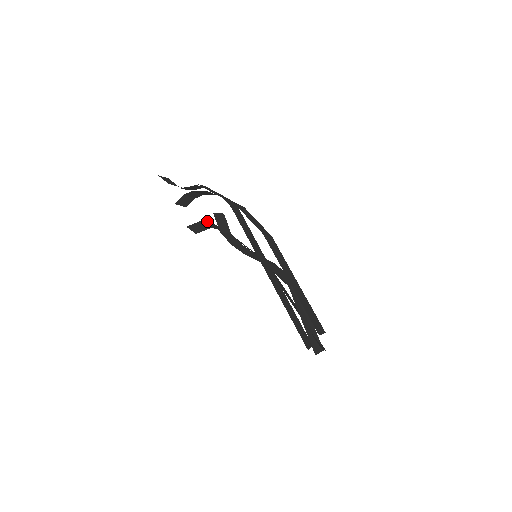
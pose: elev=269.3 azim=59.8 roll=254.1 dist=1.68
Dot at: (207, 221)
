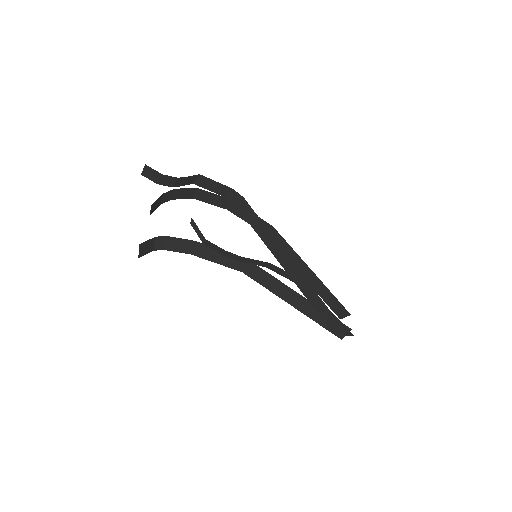
Dot at: (164, 236)
